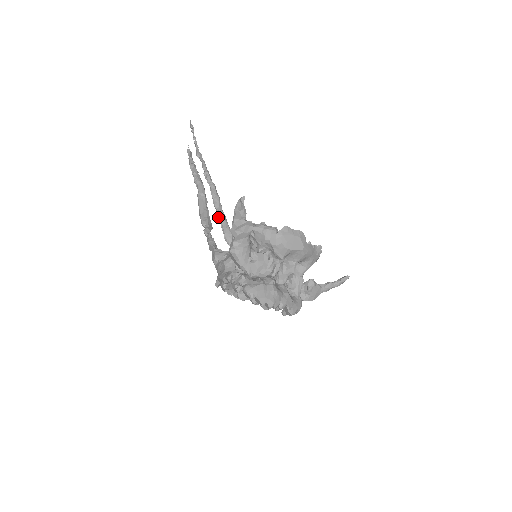
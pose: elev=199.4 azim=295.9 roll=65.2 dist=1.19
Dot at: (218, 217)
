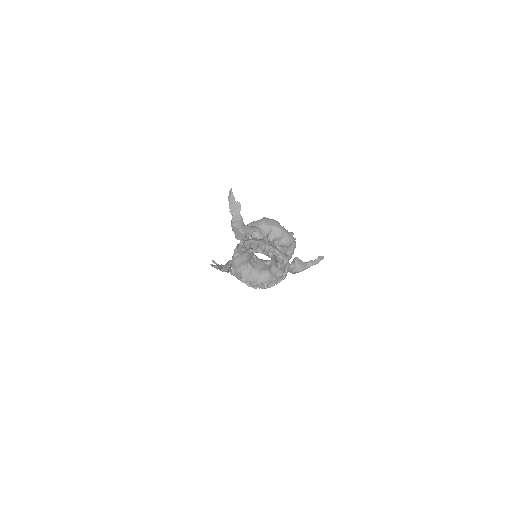
Dot at: (234, 275)
